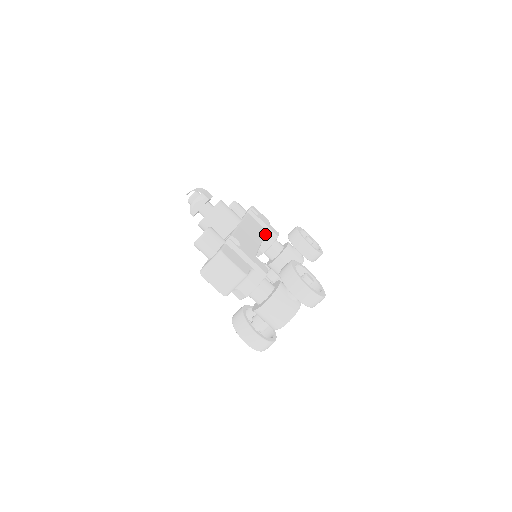
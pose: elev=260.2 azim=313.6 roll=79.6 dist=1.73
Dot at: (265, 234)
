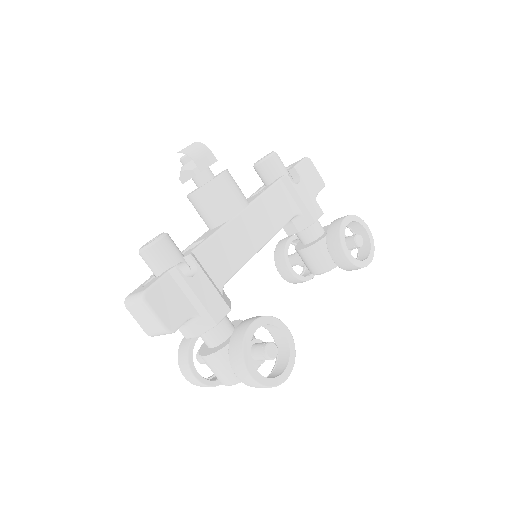
Dot at: (295, 216)
